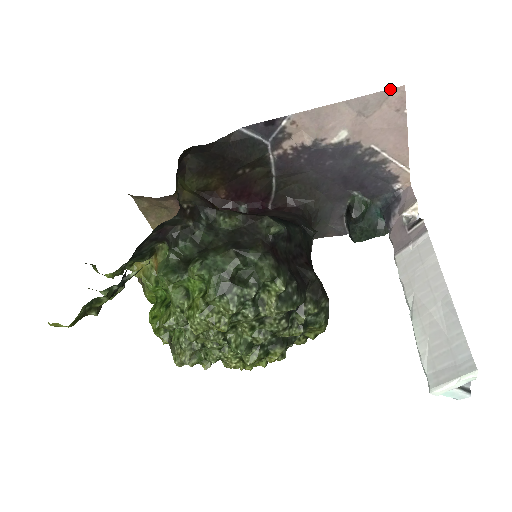
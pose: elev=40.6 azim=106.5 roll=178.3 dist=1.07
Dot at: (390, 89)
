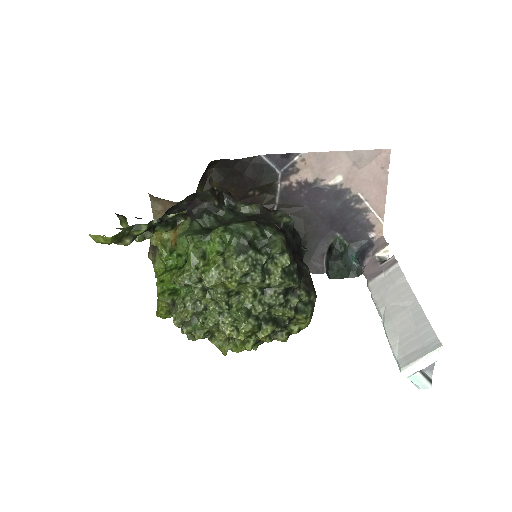
Dot at: (380, 149)
